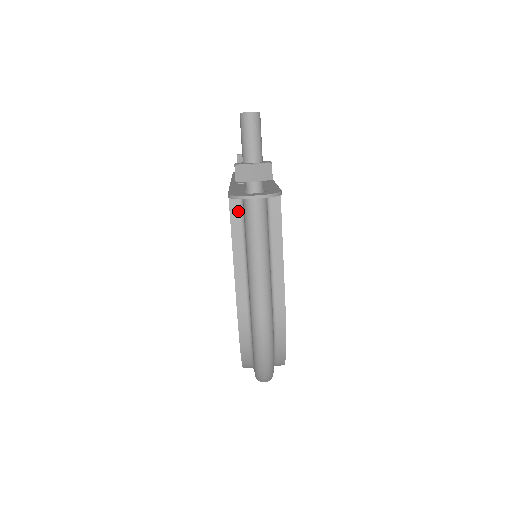
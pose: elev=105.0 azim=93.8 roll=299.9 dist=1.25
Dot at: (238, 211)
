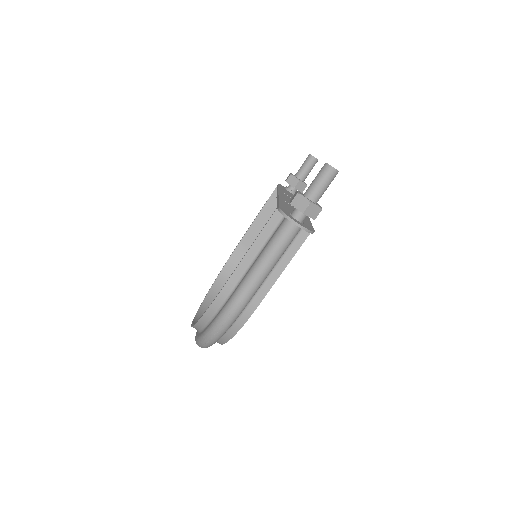
Dot at: (276, 222)
